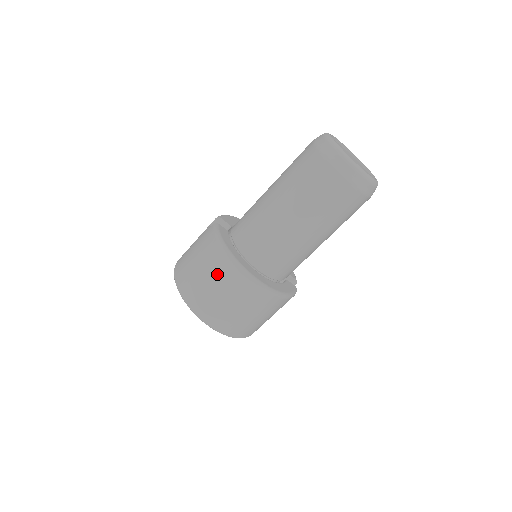
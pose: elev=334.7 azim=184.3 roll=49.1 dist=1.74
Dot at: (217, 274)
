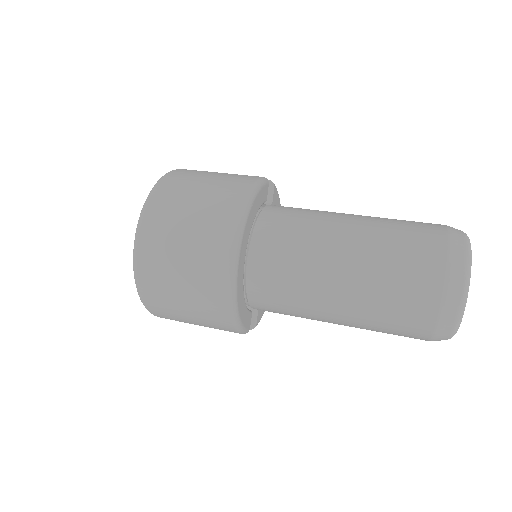
Dot at: (211, 211)
